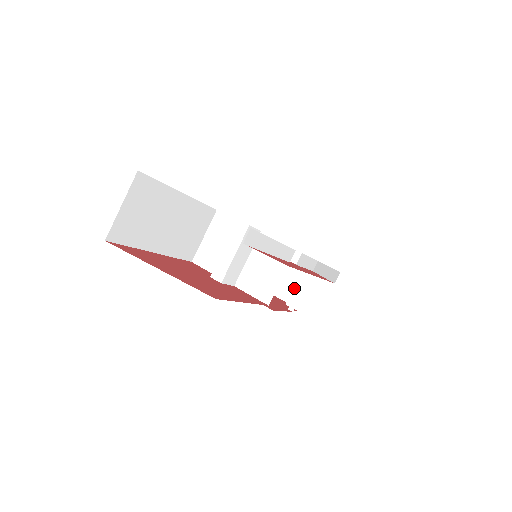
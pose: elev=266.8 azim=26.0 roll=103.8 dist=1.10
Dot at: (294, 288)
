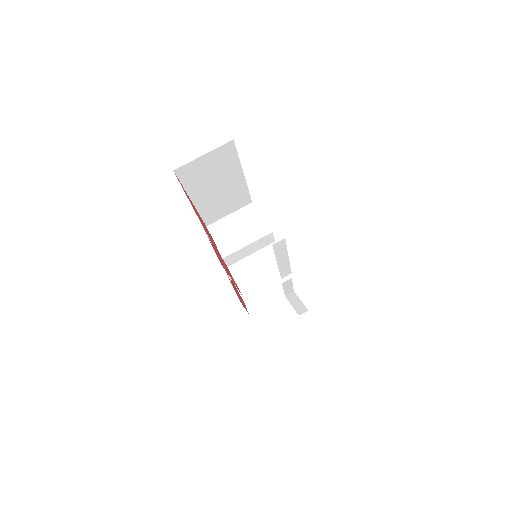
Dot at: (260, 298)
